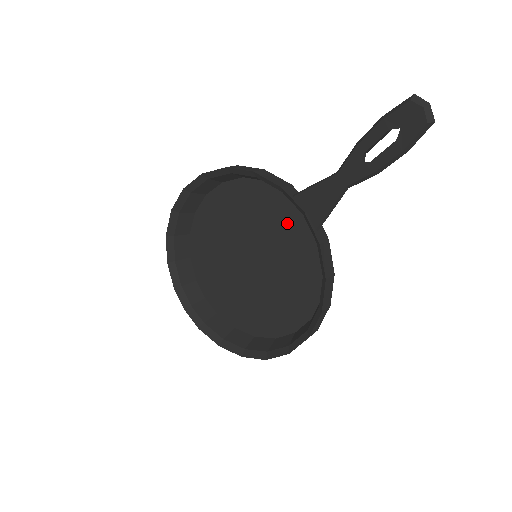
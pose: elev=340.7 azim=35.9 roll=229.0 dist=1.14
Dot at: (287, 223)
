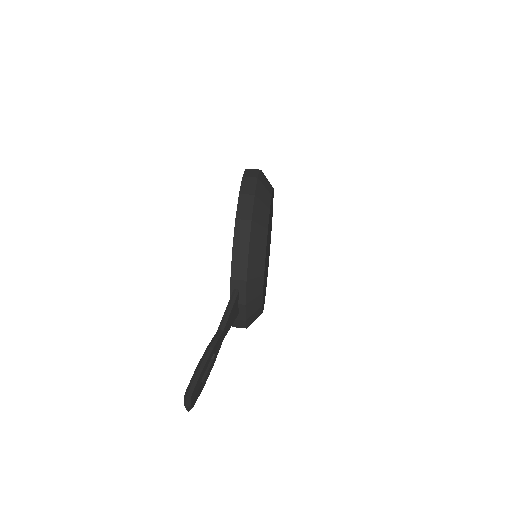
Dot at: occluded
